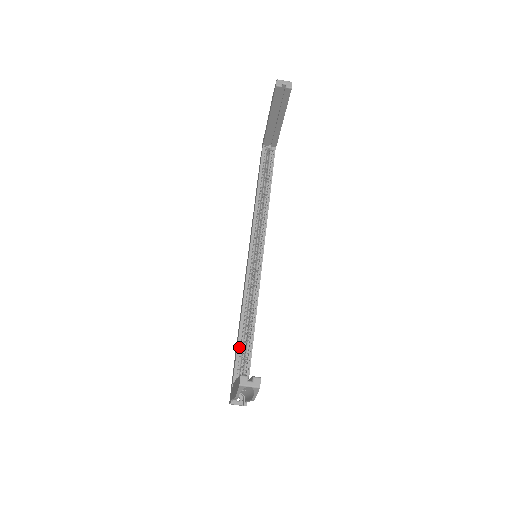
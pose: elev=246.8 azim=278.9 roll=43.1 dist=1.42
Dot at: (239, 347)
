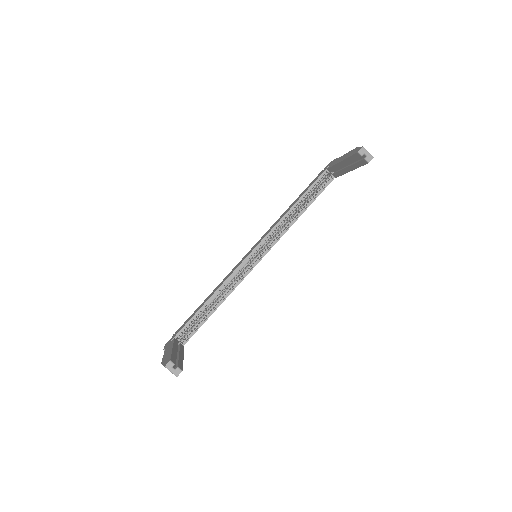
Dot at: (197, 314)
